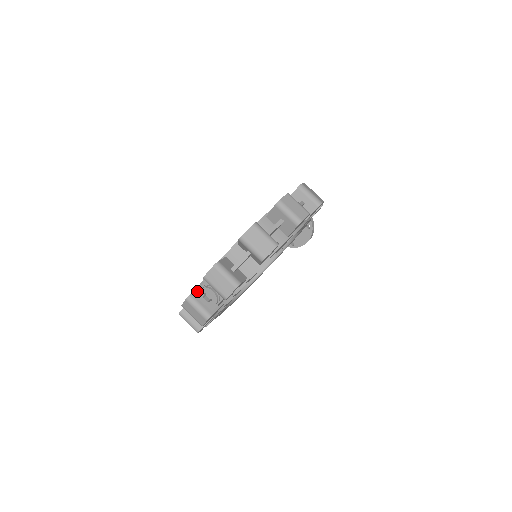
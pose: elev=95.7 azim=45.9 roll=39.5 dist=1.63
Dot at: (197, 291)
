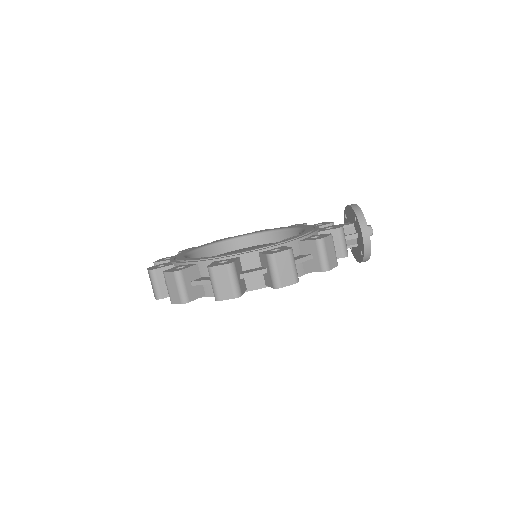
Dot at: occluded
